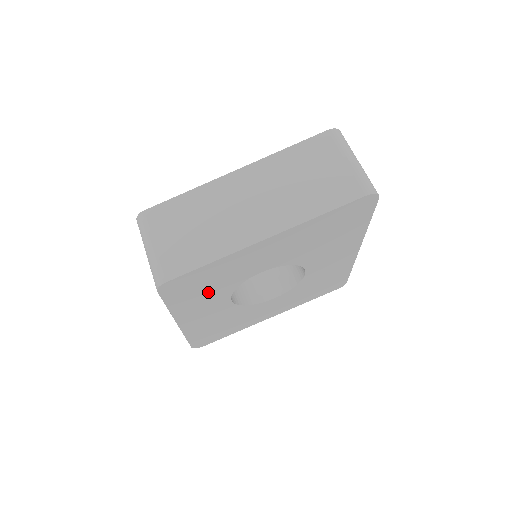
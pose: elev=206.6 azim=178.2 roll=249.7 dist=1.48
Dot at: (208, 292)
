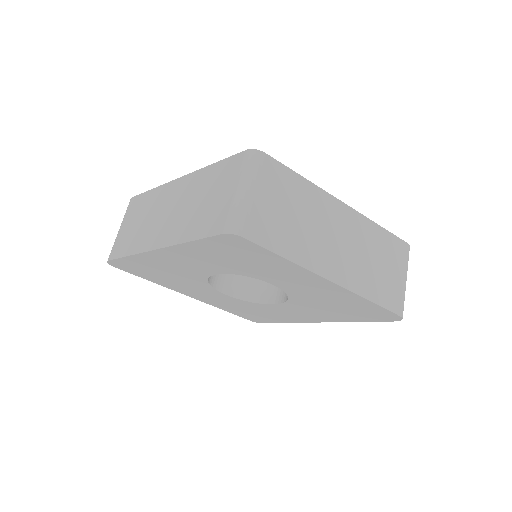
Dot at: (229, 261)
